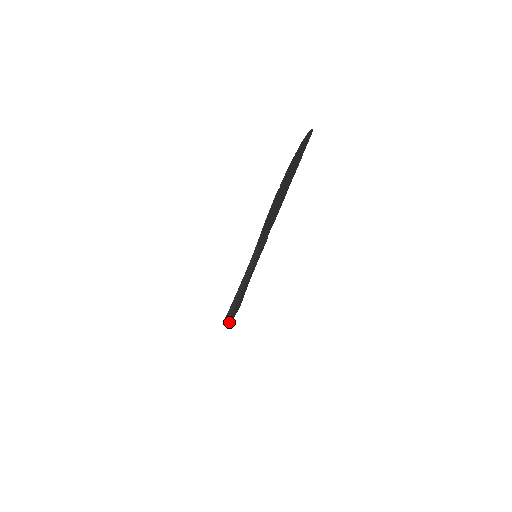
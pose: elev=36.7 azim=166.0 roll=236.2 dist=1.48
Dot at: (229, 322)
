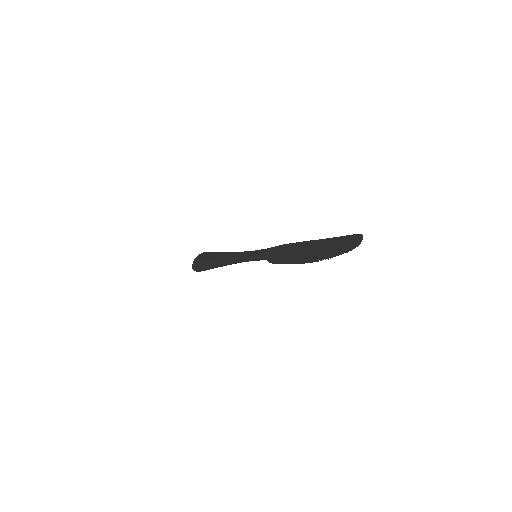
Dot at: occluded
